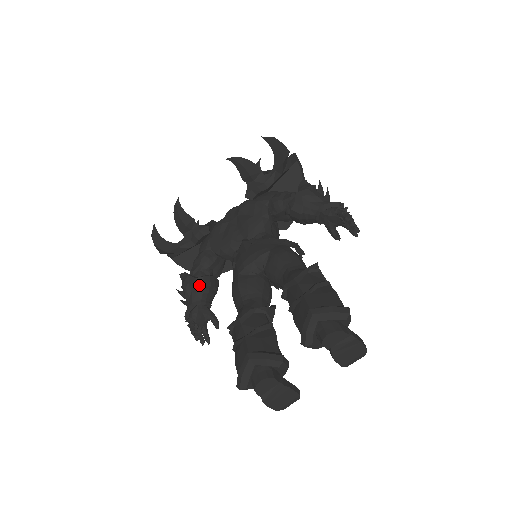
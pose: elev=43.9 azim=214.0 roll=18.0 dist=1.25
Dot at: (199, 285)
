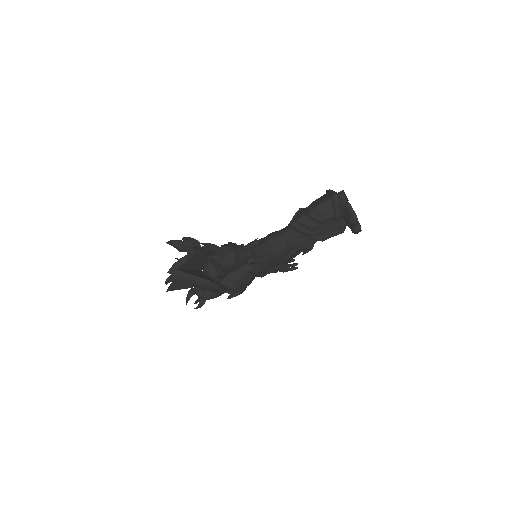
Dot at: occluded
